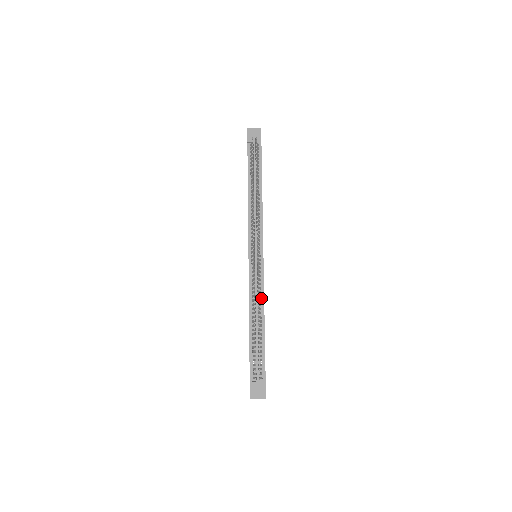
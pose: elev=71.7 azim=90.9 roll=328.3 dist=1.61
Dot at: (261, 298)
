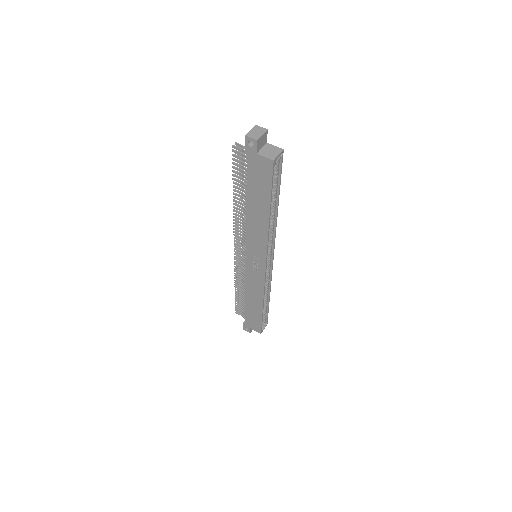
Dot at: occluded
